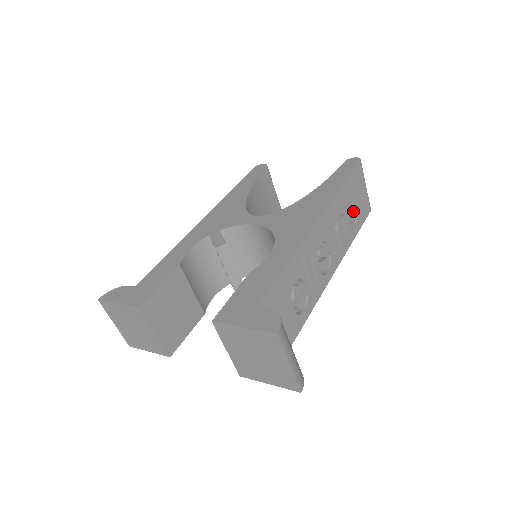
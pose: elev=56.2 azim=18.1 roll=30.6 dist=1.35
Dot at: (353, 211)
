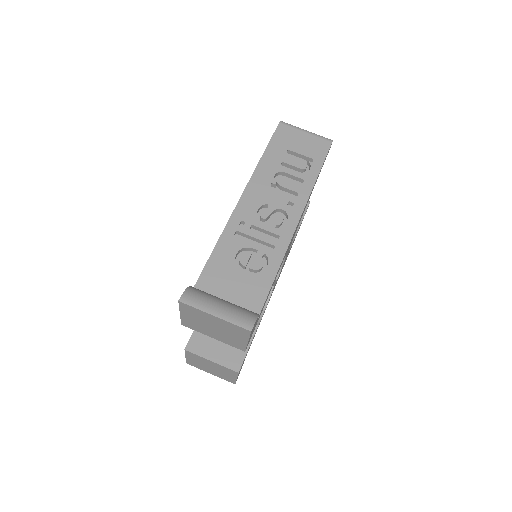
Dot at: (297, 160)
